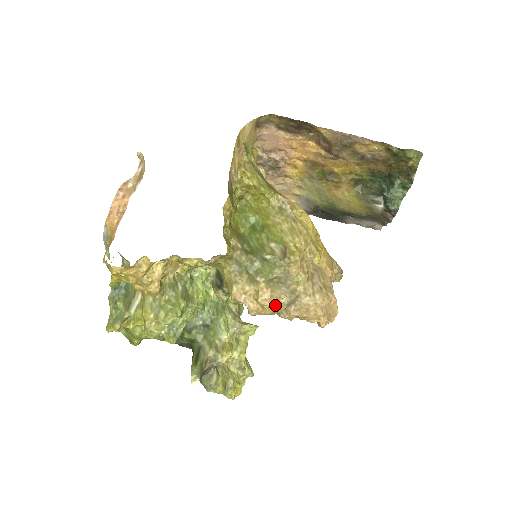
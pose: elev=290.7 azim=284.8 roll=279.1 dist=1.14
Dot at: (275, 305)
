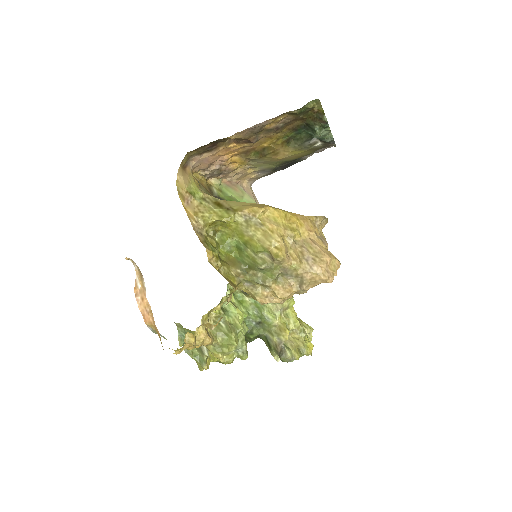
Dot at: (291, 293)
